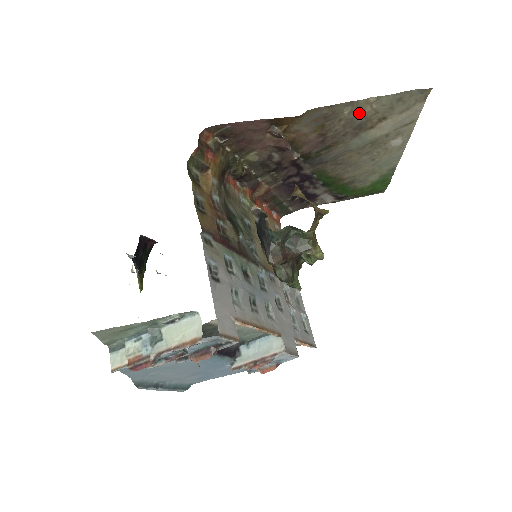
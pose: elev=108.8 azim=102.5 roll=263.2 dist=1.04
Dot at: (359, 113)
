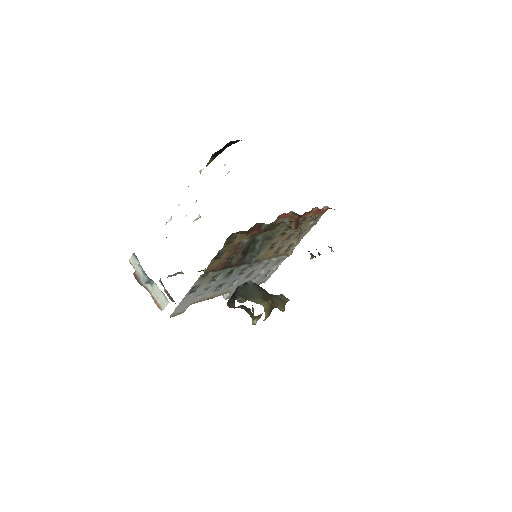
Dot at: occluded
